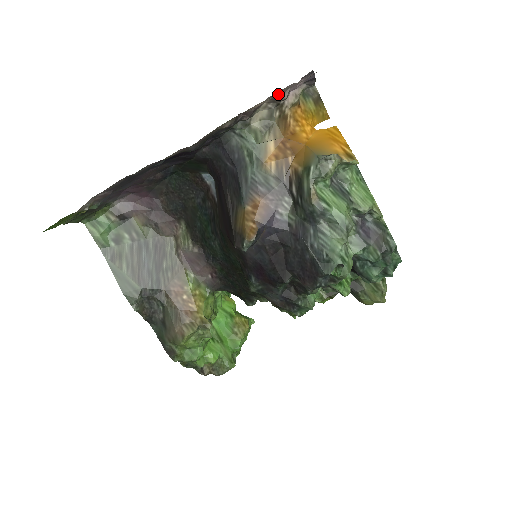
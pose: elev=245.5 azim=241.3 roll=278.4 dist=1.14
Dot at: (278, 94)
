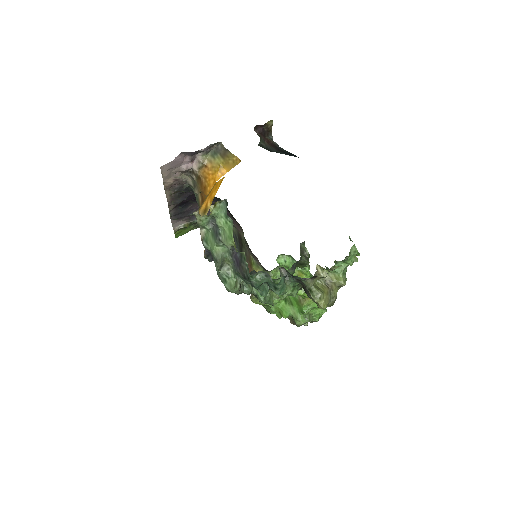
Dot at: (176, 172)
